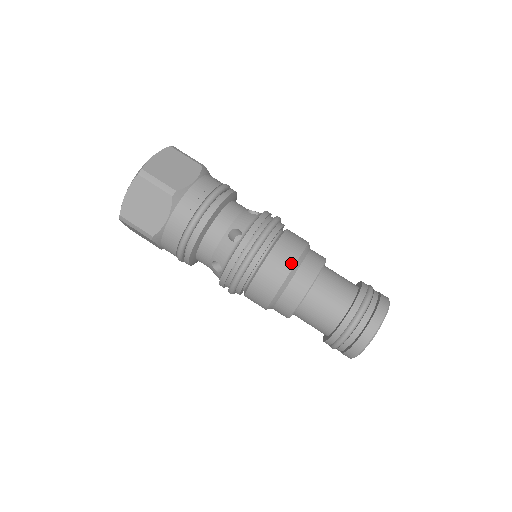
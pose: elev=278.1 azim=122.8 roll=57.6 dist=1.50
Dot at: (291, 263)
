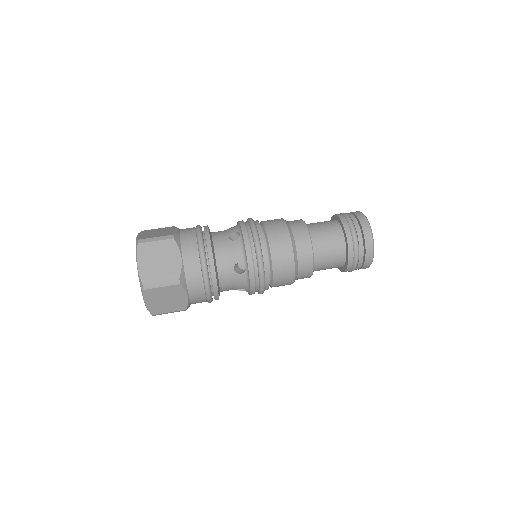
Dot at: (283, 224)
